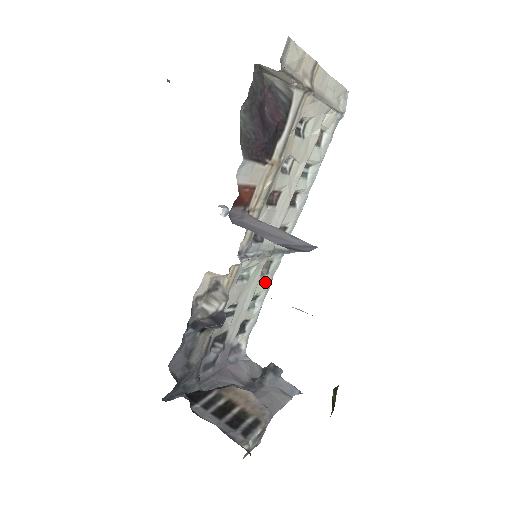
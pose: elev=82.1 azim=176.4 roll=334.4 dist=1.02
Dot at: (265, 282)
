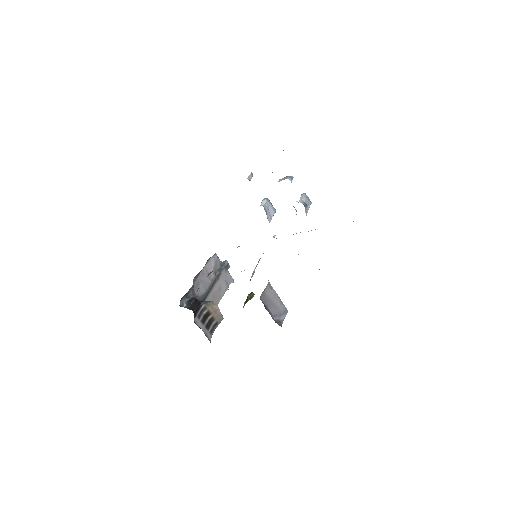
Dot at: occluded
